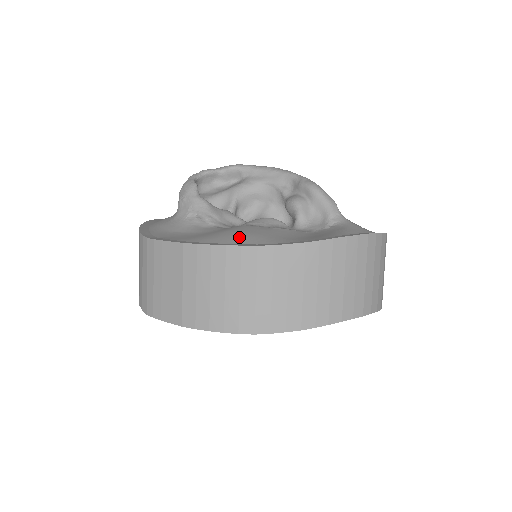
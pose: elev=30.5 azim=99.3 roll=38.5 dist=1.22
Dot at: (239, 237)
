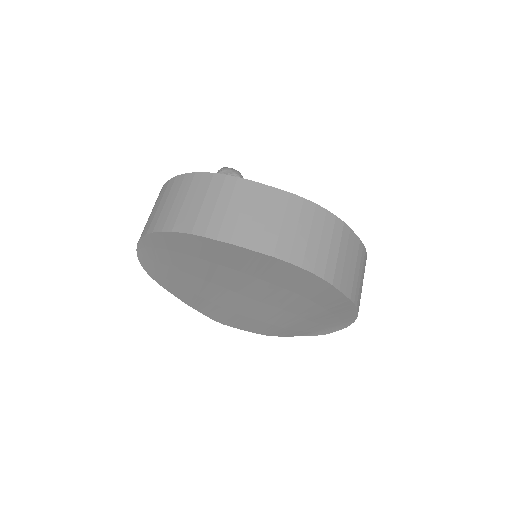
Dot at: occluded
